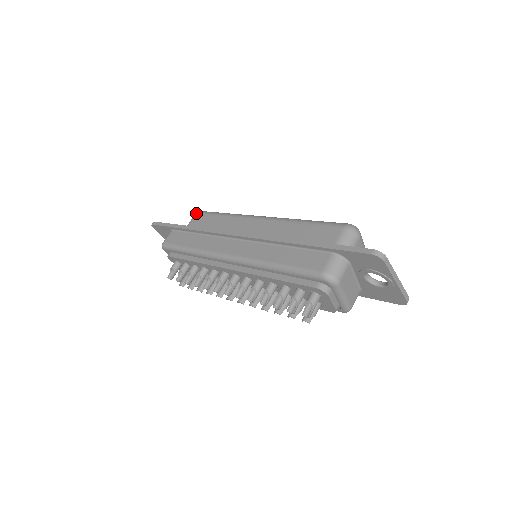
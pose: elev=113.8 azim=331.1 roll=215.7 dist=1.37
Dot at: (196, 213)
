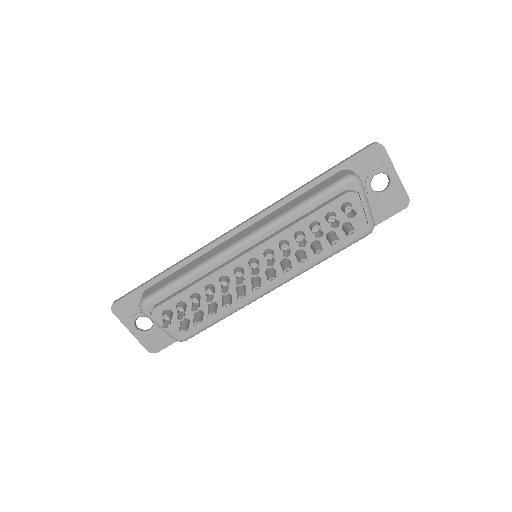
Dot at: occluded
